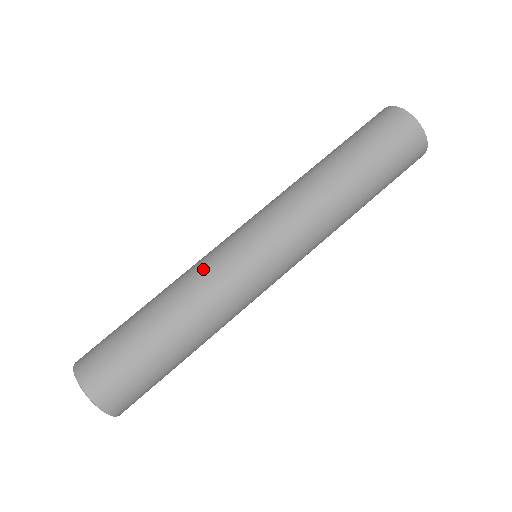
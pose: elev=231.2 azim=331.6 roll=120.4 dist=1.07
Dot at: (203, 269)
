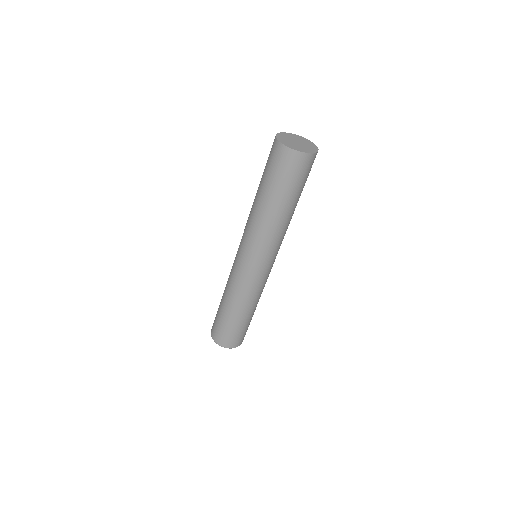
Dot at: (231, 279)
